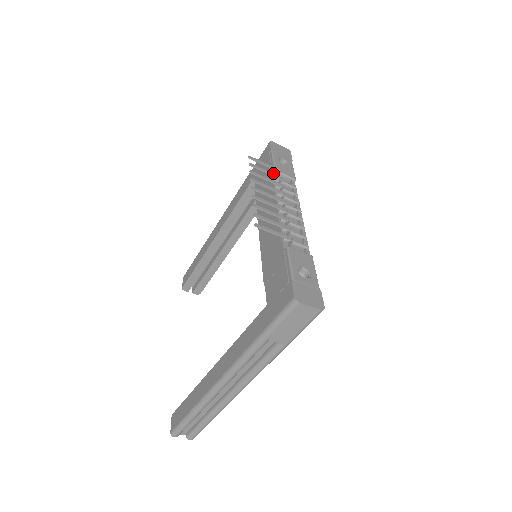
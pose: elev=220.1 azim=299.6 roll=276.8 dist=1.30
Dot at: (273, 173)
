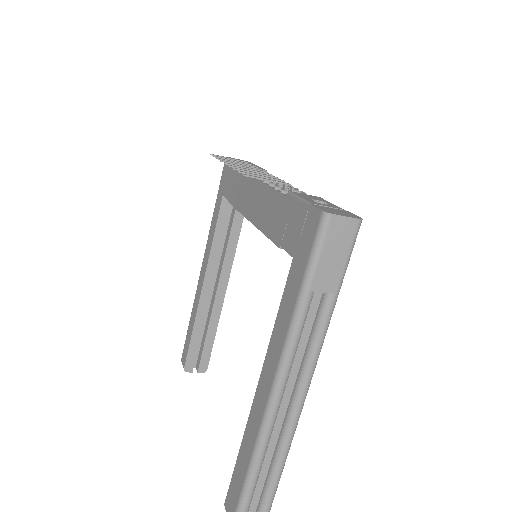
Dot at: (241, 162)
